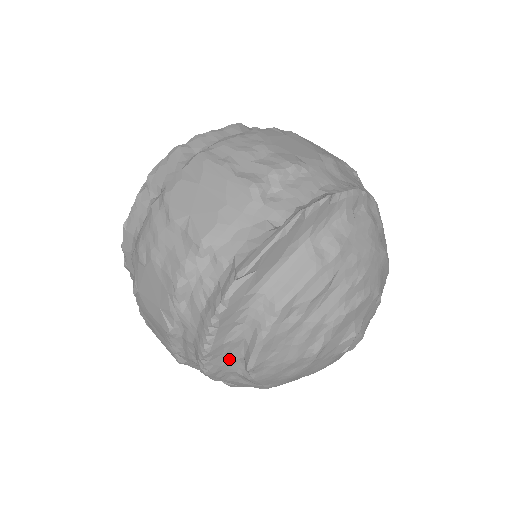
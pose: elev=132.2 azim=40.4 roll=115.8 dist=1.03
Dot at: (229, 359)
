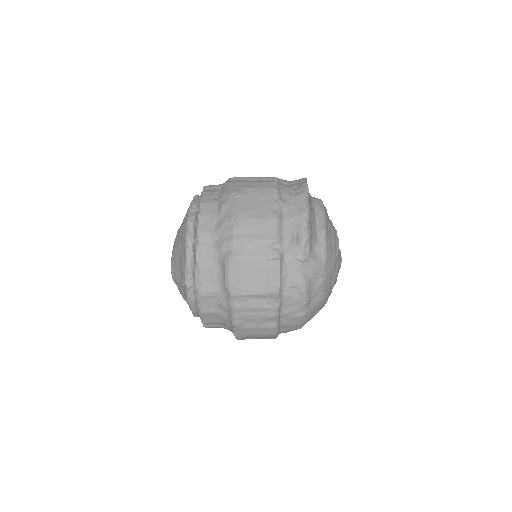
Dot at: (313, 229)
